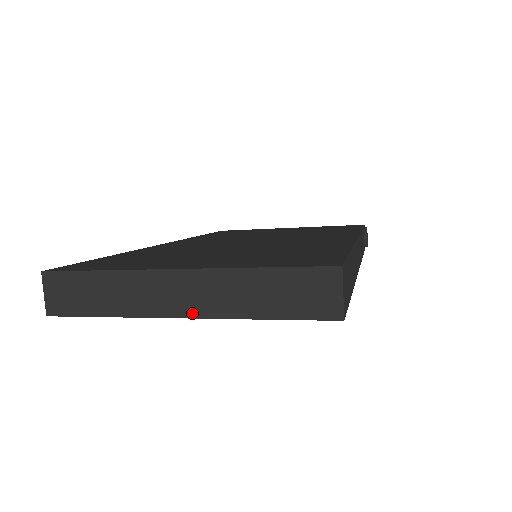
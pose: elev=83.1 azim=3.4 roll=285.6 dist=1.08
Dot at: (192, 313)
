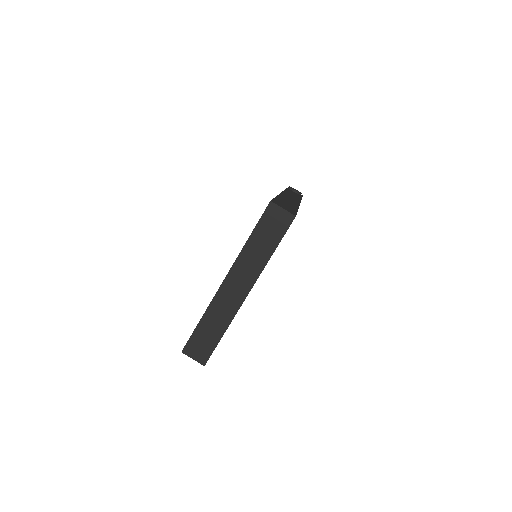
Dot at: (249, 287)
